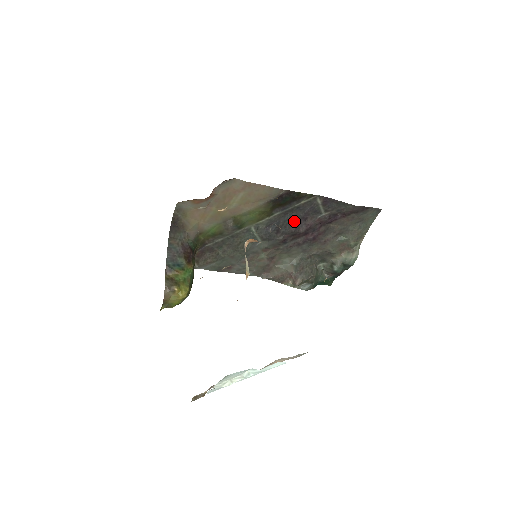
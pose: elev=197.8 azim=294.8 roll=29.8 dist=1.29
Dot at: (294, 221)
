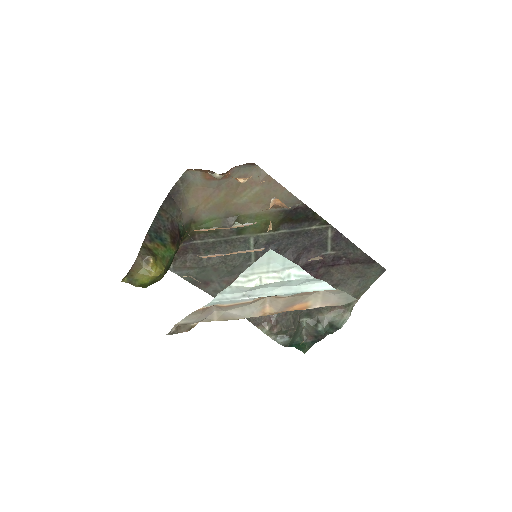
Dot at: (297, 249)
